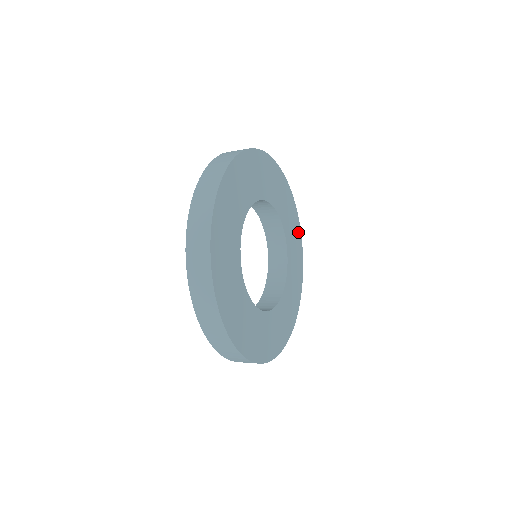
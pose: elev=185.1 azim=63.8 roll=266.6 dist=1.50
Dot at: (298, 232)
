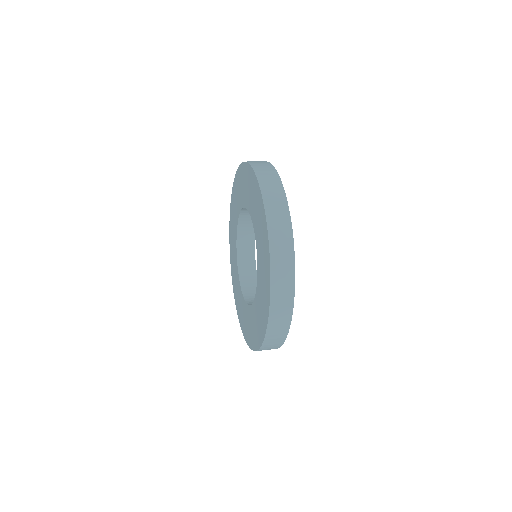
Dot at: occluded
